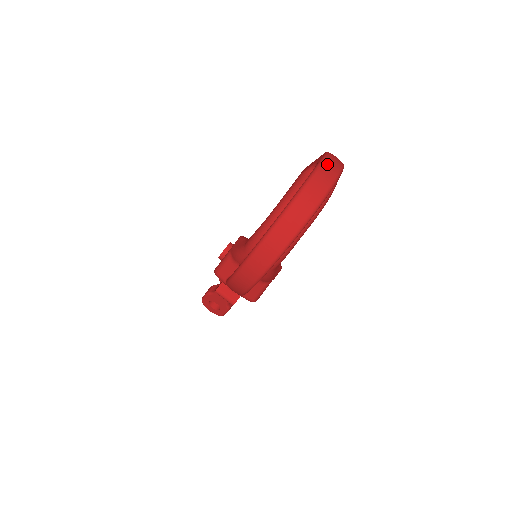
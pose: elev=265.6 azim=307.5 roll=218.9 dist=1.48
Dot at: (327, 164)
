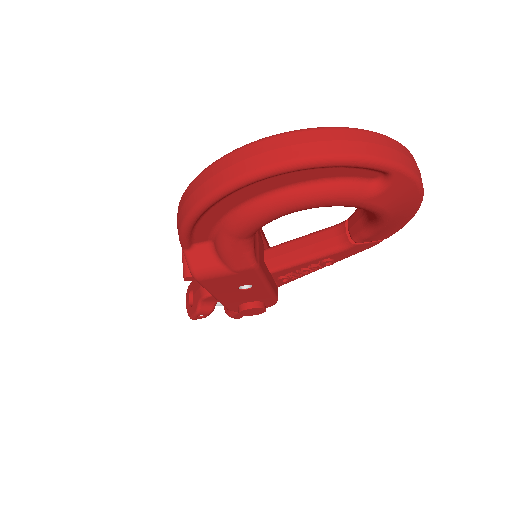
Dot at: (389, 141)
